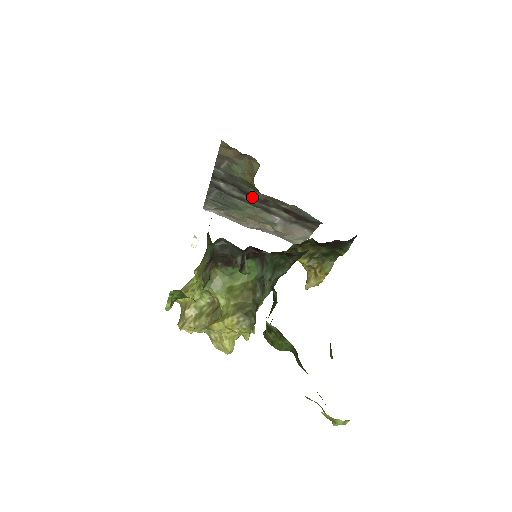
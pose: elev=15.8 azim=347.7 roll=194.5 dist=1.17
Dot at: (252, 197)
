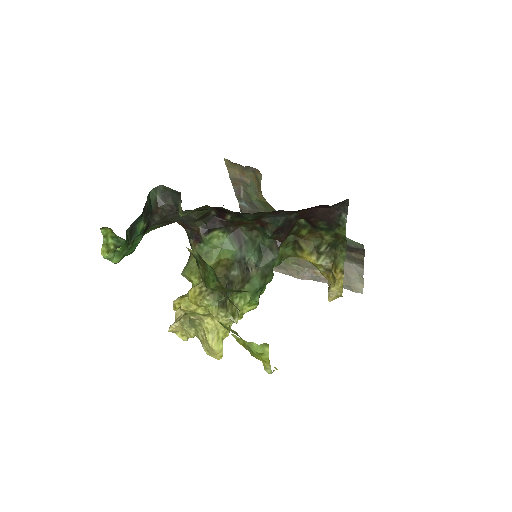
Dot at: occluded
